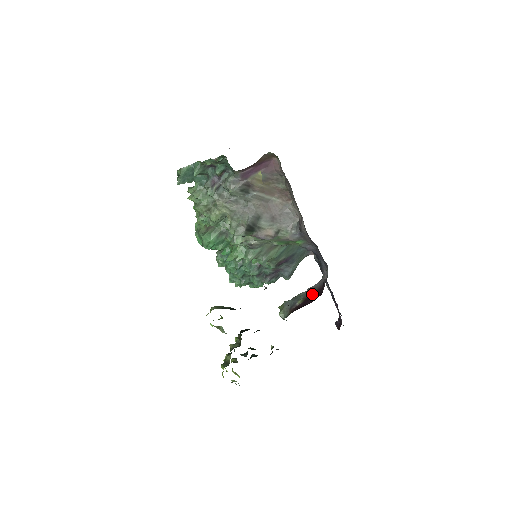
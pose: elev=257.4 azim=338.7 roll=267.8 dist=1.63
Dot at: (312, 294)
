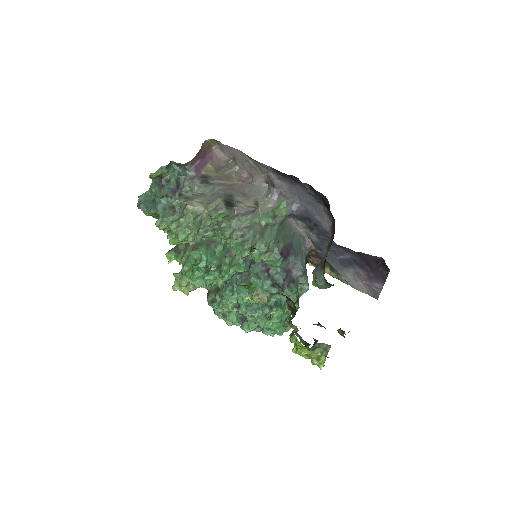
Dot at: (331, 244)
